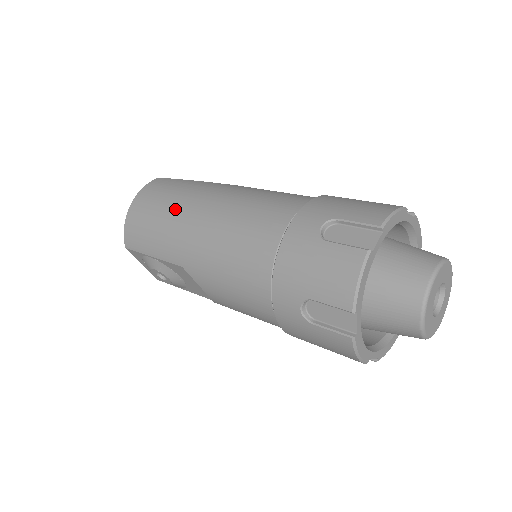
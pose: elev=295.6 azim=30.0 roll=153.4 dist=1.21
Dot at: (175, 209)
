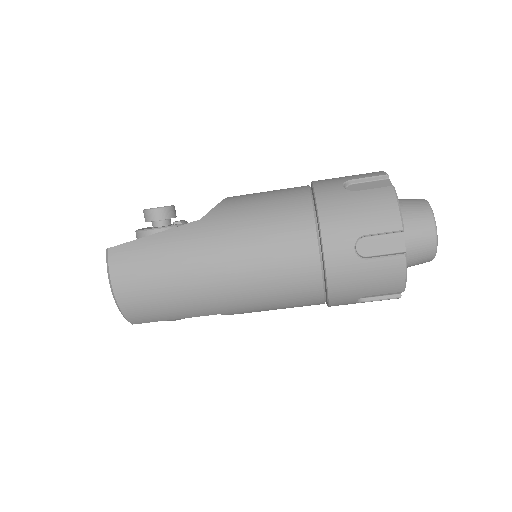
Dot at: (182, 282)
